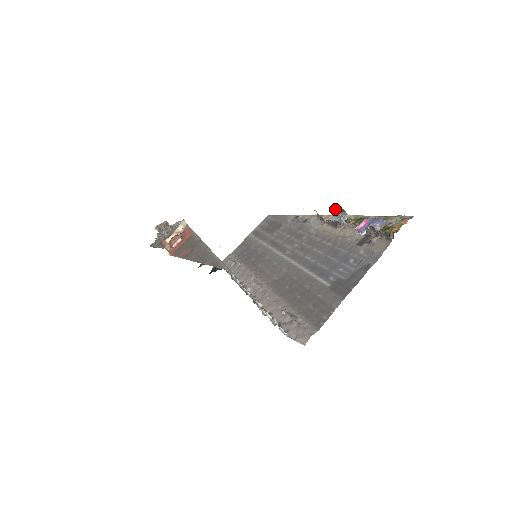
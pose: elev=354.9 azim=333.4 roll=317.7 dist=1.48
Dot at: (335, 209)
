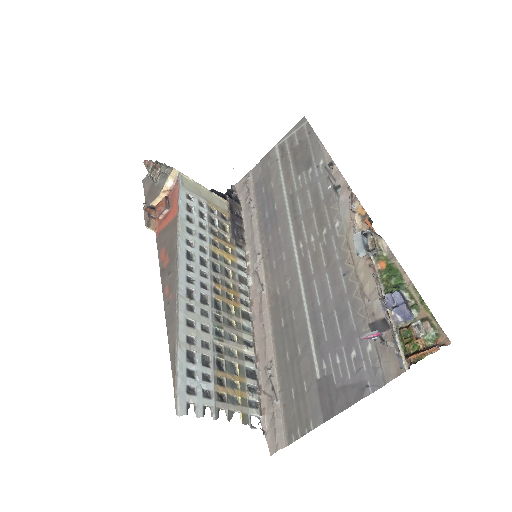
Dot at: (367, 222)
